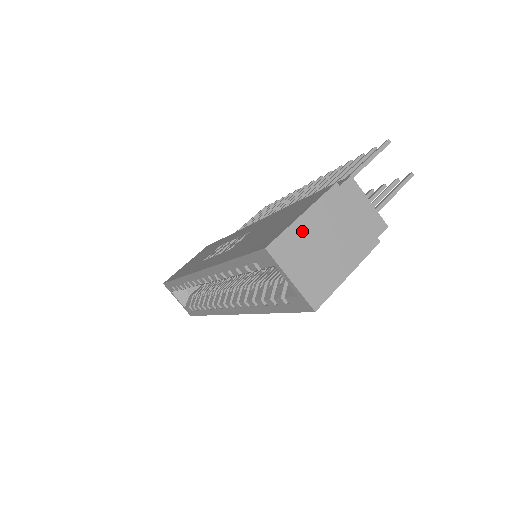
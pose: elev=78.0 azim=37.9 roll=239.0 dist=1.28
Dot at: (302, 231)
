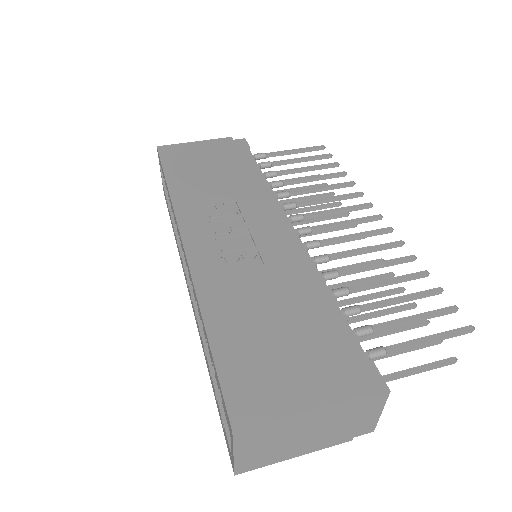
Dot at: (287, 425)
